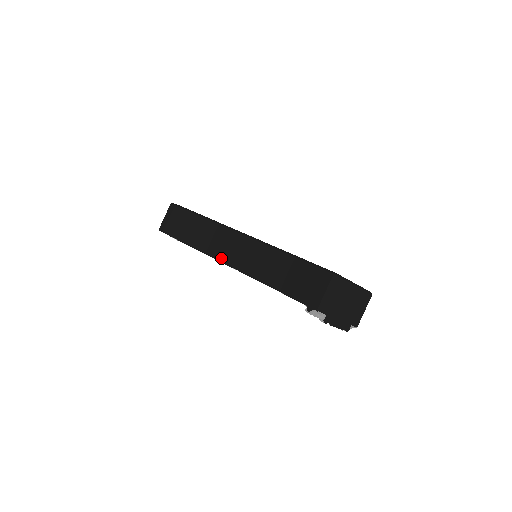
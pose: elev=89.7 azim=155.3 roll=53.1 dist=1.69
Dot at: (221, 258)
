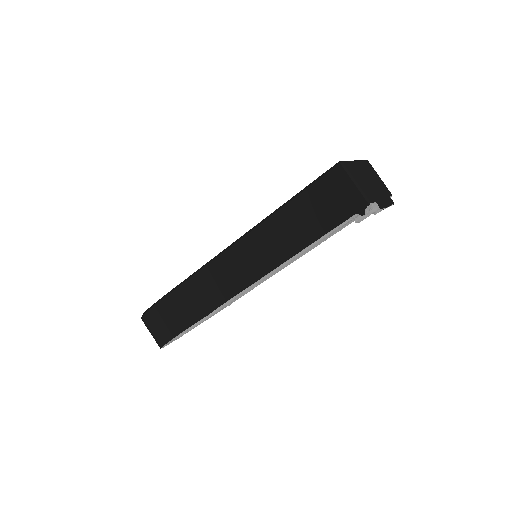
Dot at: (240, 287)
